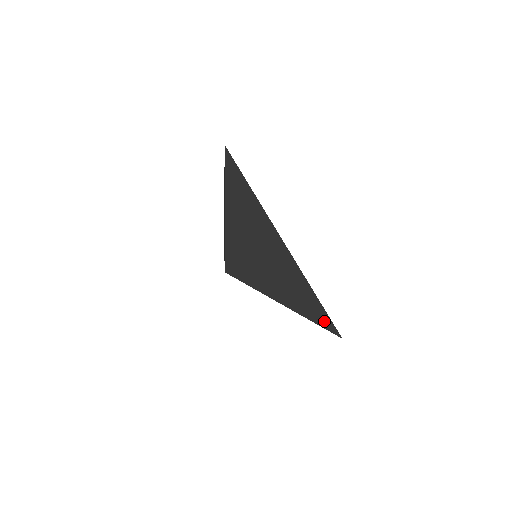
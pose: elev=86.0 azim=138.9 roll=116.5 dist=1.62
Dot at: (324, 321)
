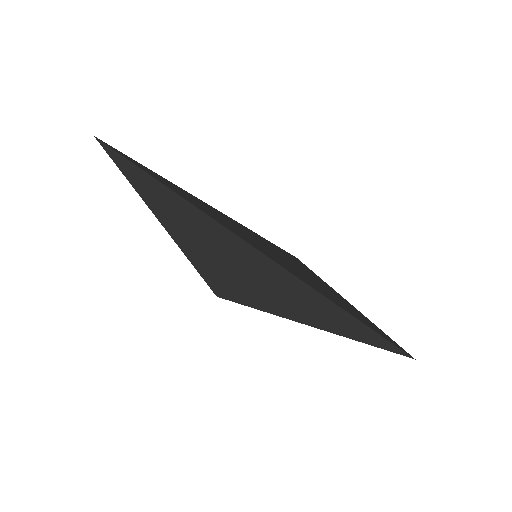
Dot at: (365, 334)
